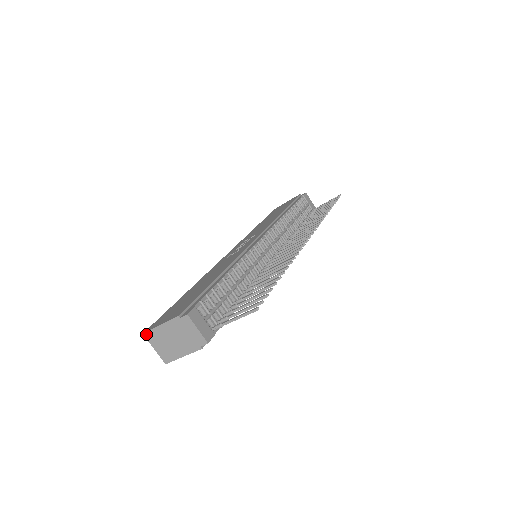
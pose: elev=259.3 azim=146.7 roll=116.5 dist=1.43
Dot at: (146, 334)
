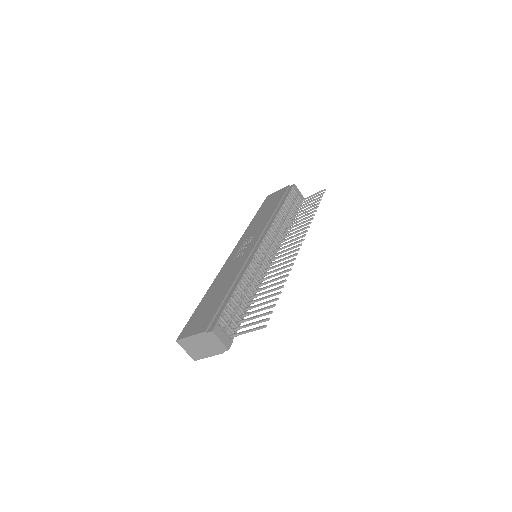
Dot at: (178, 341)
